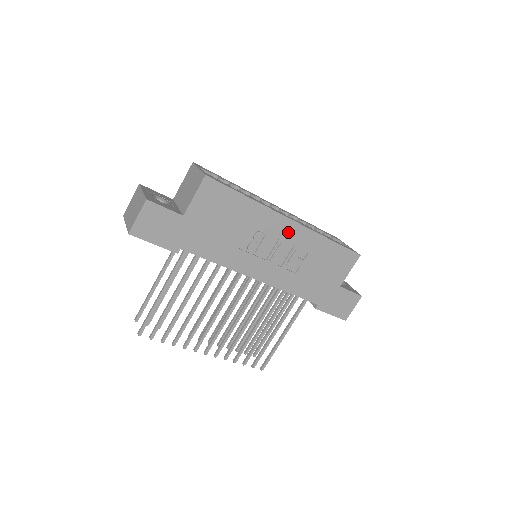
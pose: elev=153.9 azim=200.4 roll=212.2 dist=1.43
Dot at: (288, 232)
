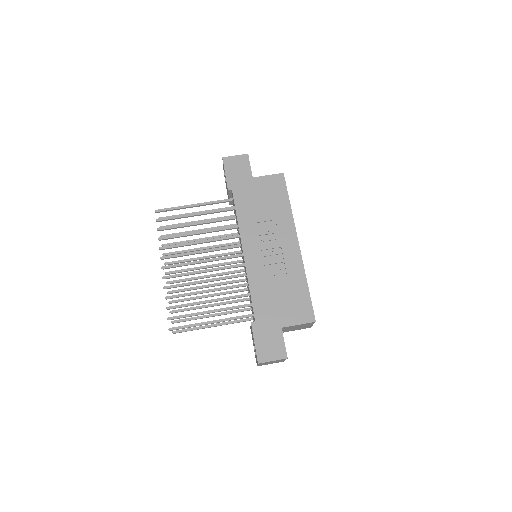
Dot at: (290, 248)
